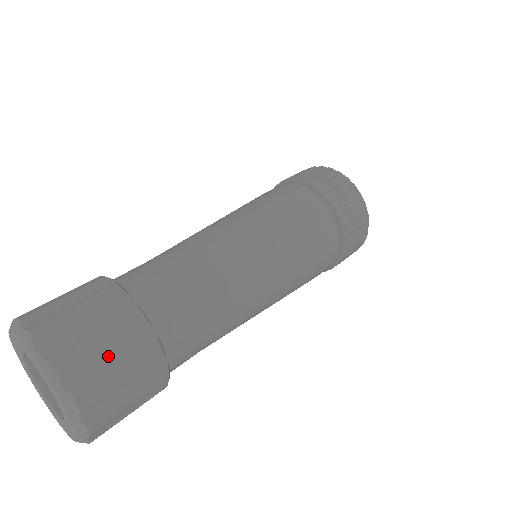
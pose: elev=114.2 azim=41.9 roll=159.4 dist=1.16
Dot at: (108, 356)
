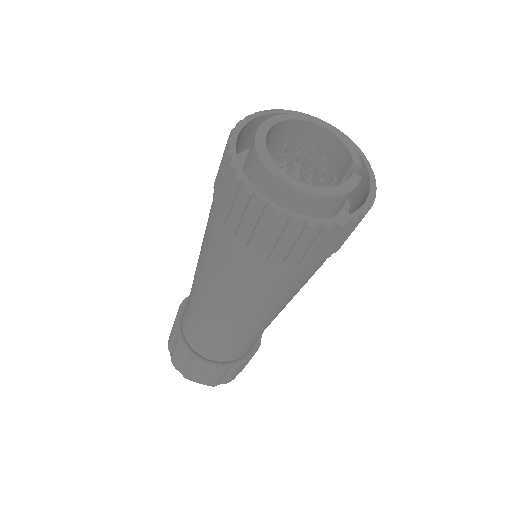
Dot at: (224, 376)
